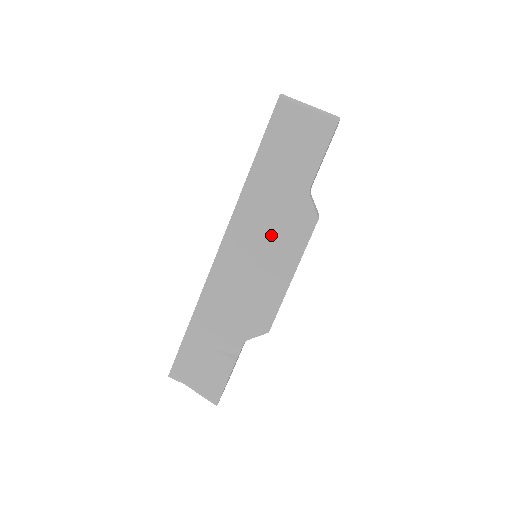
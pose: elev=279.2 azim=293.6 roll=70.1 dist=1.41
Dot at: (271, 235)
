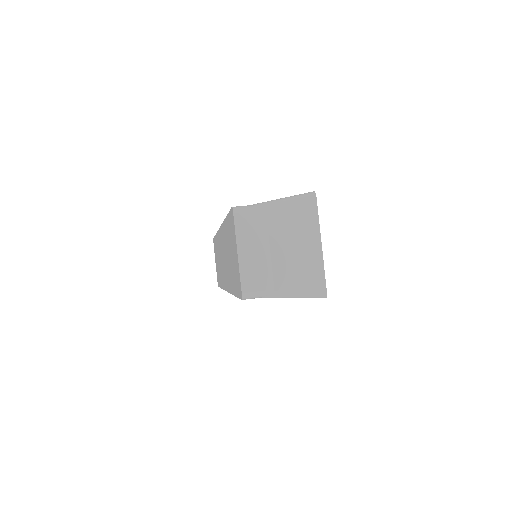
Dot at: occluded
